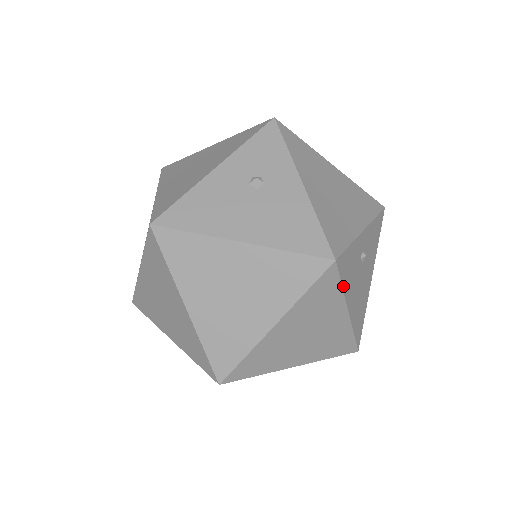
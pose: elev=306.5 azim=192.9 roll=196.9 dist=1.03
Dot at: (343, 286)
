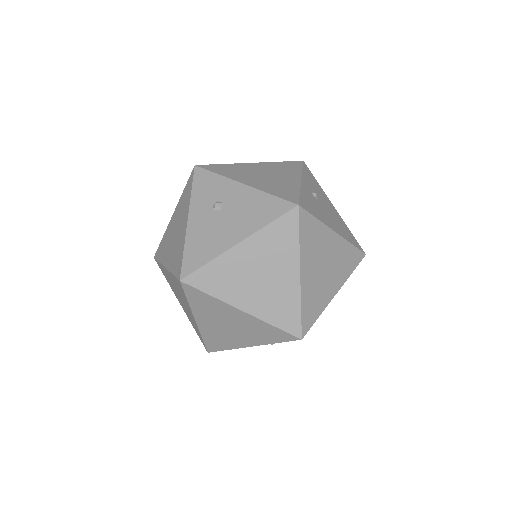
Dot at: (317, 218)
